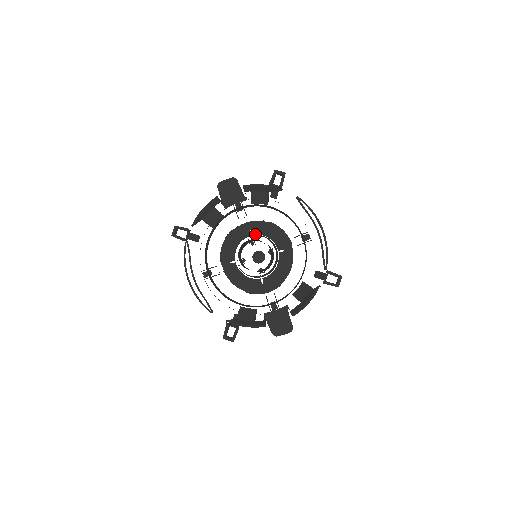
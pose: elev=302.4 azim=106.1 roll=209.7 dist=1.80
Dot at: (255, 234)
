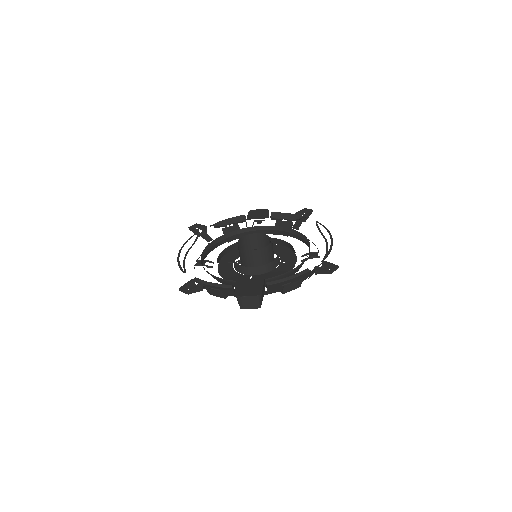
Dot at: occluded
